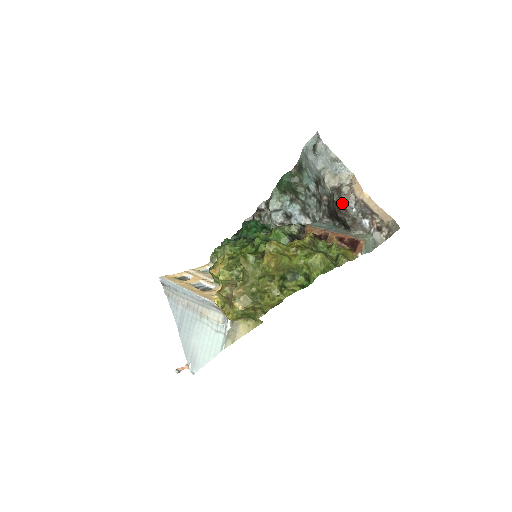
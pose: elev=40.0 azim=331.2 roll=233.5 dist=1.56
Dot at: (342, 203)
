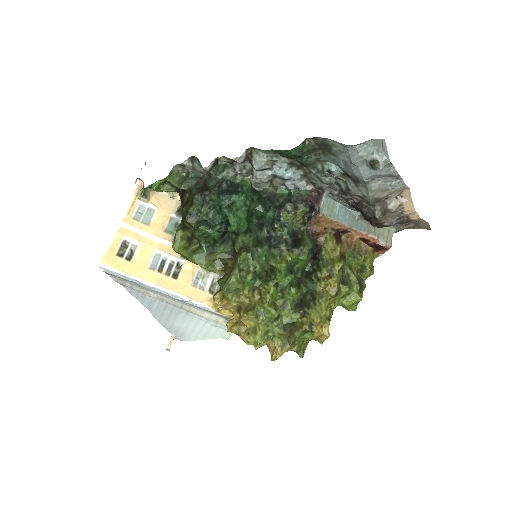
Dot at: (385, 221)
